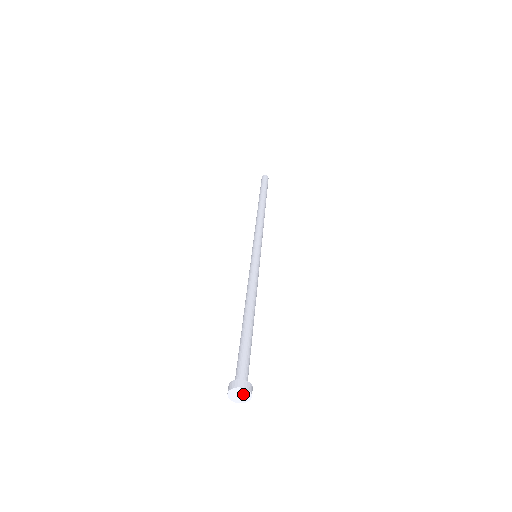
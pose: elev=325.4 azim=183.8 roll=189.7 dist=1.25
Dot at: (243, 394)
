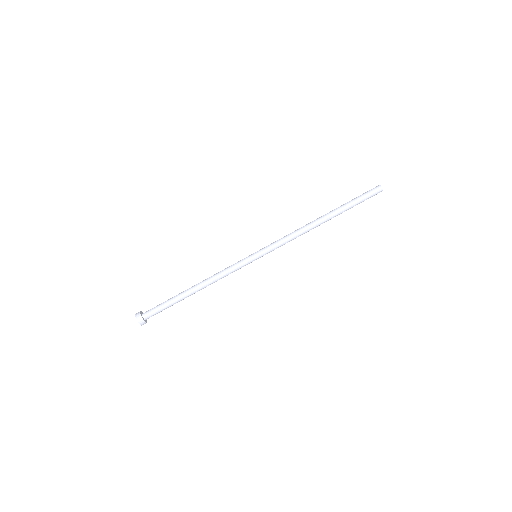
Dot at: (140, 322)
